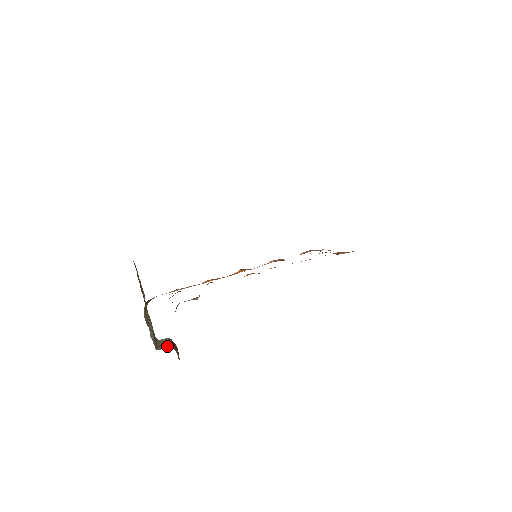
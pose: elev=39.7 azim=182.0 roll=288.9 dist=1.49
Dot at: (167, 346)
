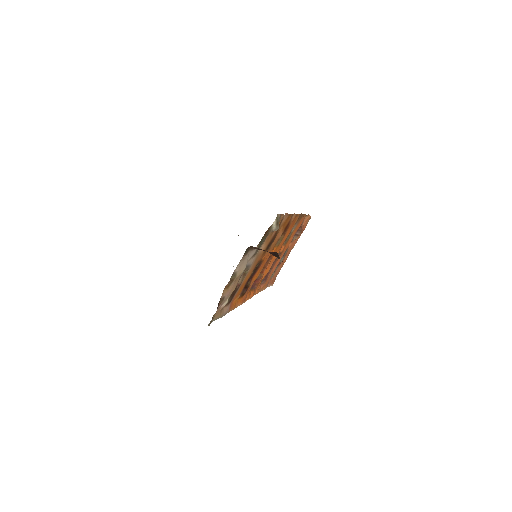
Dot at: occluded
